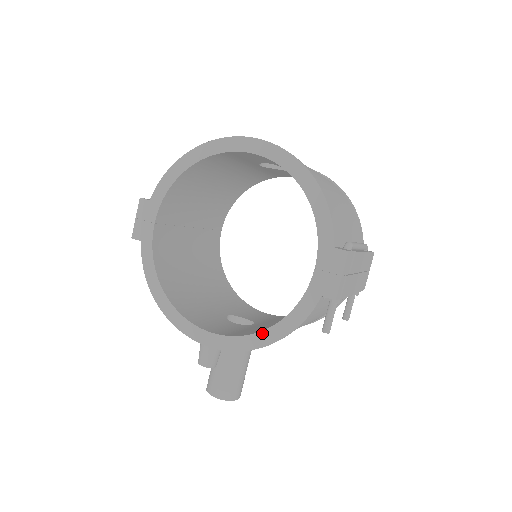
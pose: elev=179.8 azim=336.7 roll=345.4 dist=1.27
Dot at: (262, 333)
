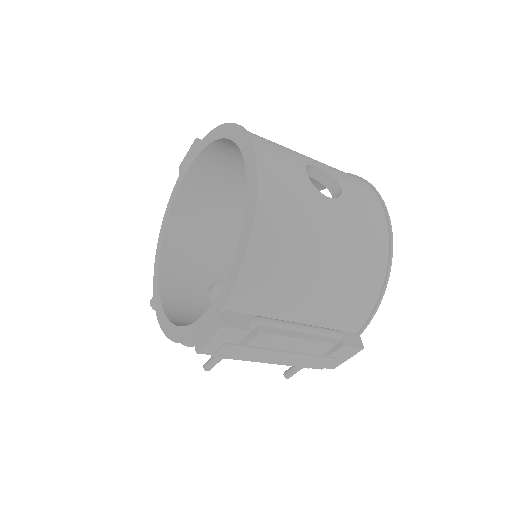
Dot at: (167, 321)
